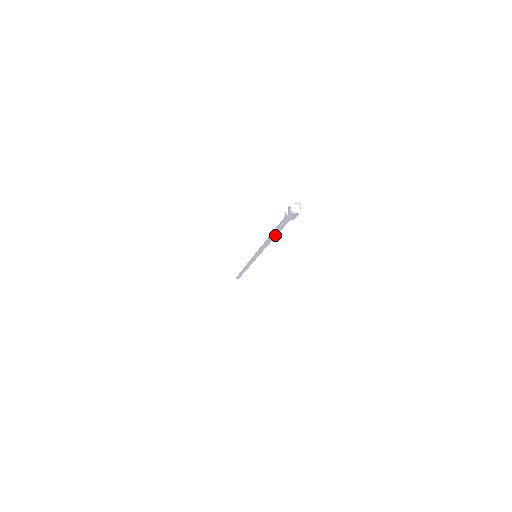
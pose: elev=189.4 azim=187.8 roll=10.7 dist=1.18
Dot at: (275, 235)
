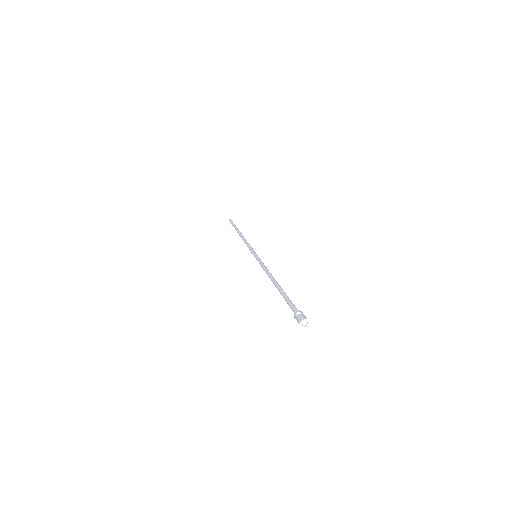
Dot at: (279, 290)
